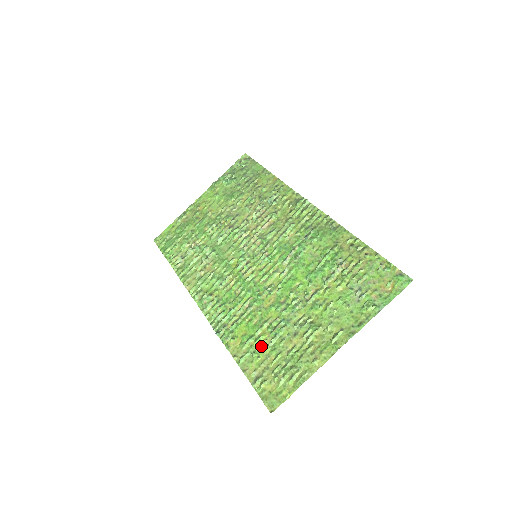
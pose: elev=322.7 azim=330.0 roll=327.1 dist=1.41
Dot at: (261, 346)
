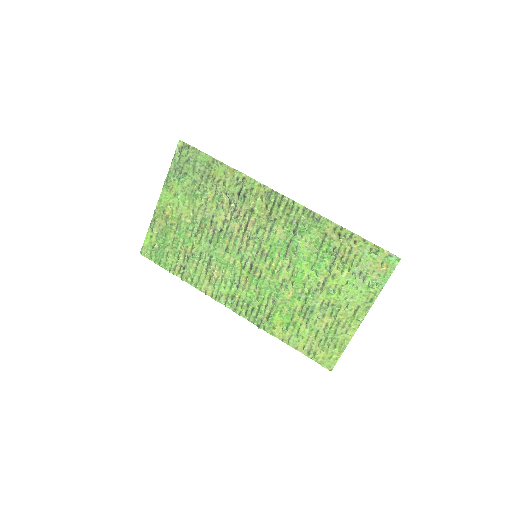
Dot at: (300, 329)
